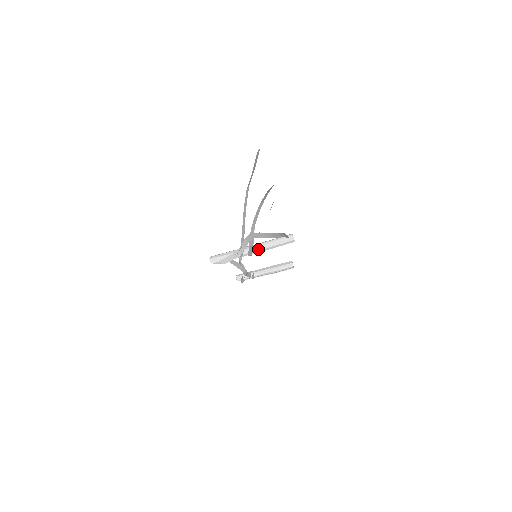
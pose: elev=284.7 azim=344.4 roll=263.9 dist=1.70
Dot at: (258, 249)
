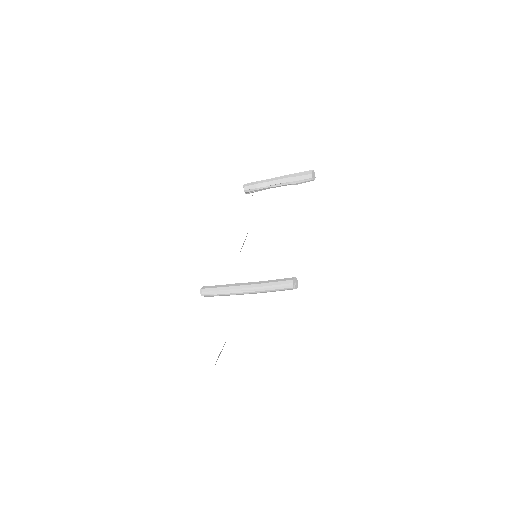
Dot at: (253, 293)
